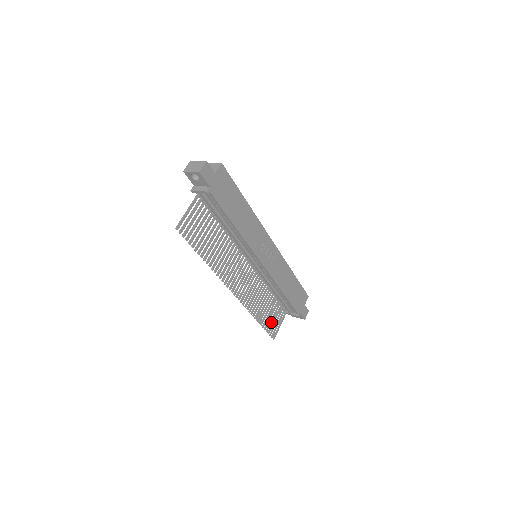
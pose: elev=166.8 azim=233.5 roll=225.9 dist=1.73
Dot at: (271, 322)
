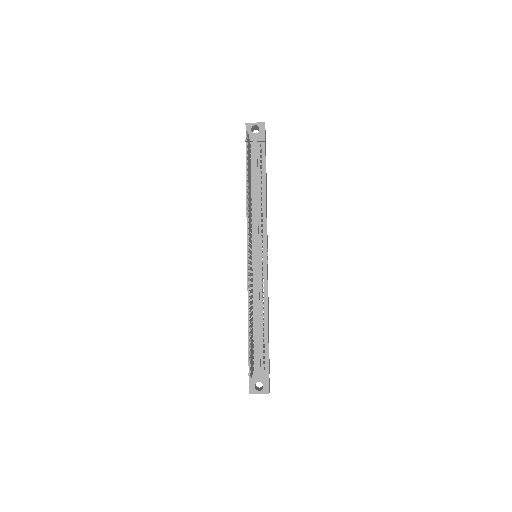
Dot at: (251, 351)
